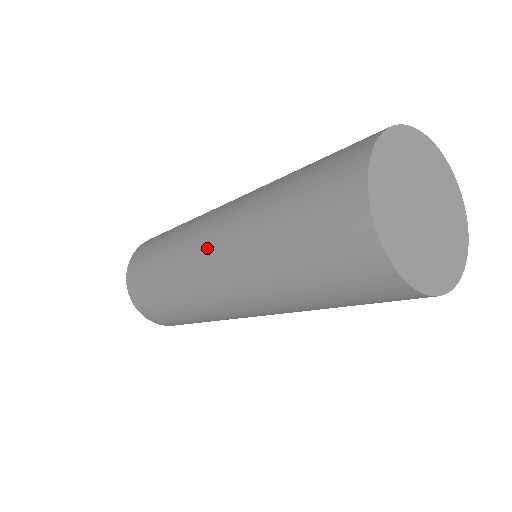
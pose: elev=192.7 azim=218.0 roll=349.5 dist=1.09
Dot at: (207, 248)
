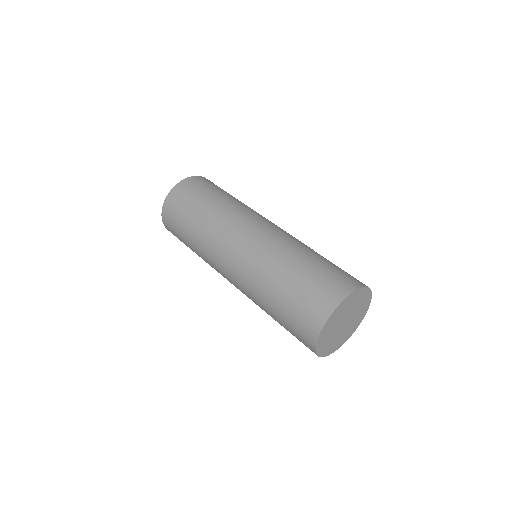
Dot at: occluded
